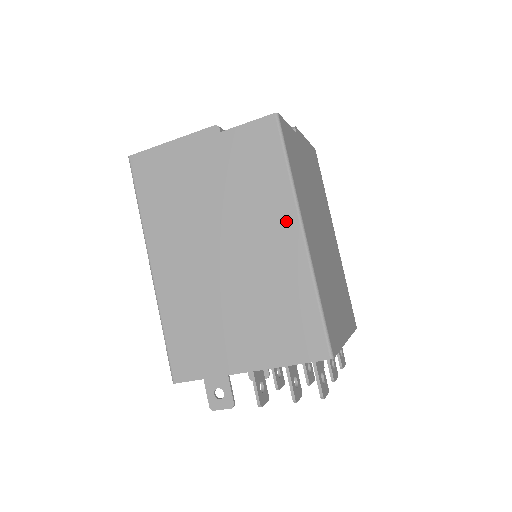
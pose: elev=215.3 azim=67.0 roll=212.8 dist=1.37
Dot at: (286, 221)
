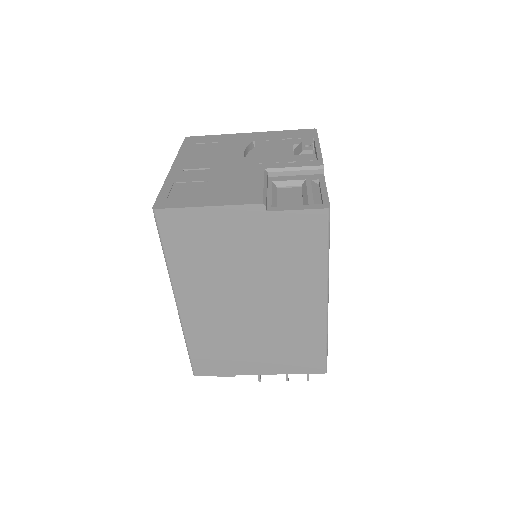
Dot at: (315, 293)
